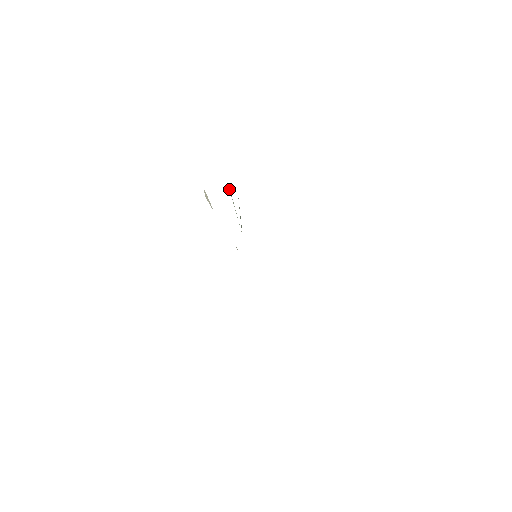
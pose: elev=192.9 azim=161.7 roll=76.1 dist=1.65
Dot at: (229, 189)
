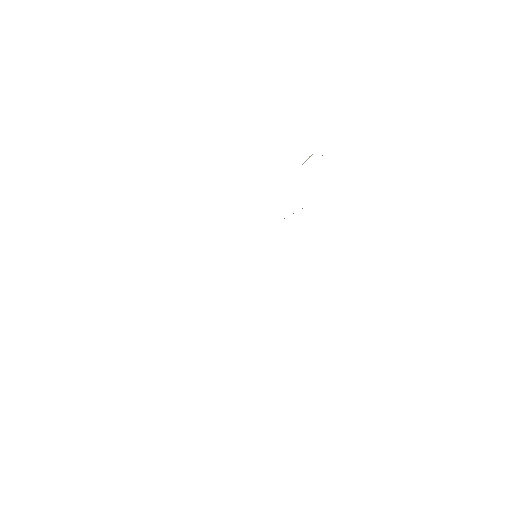
Dot at: occluded
